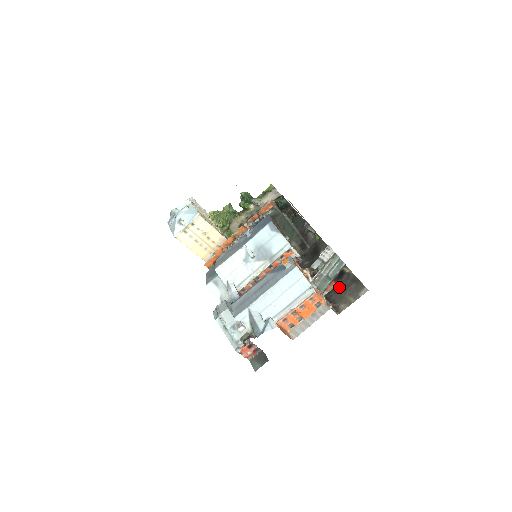
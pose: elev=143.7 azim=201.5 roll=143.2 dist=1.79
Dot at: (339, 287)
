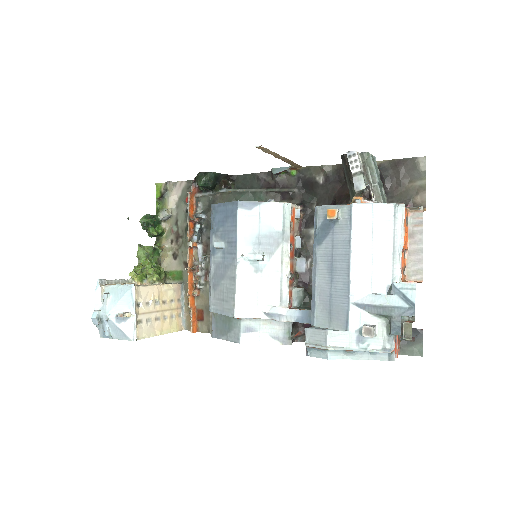
Dot at: (388, 187)
